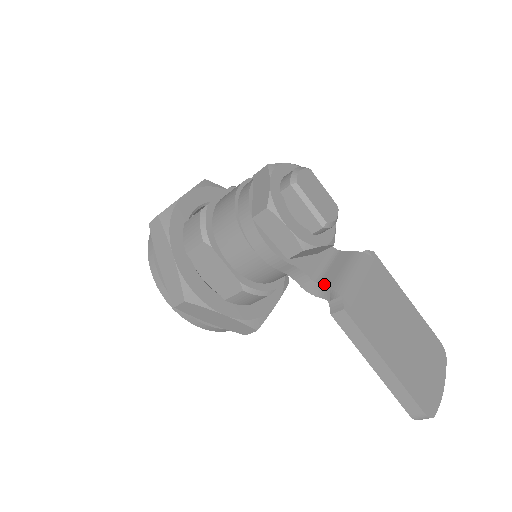
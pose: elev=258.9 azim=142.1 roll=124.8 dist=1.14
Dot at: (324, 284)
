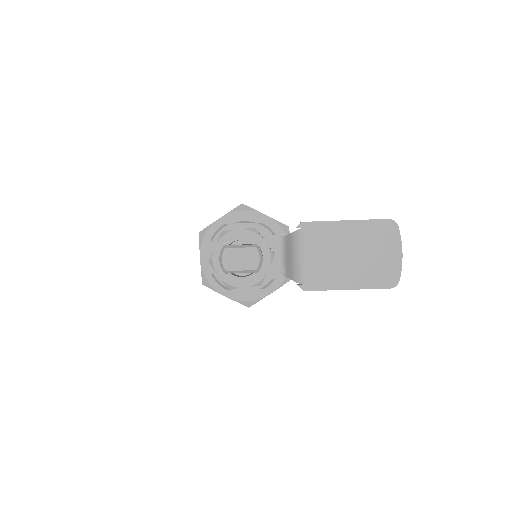
Dot at: (288, 277)
